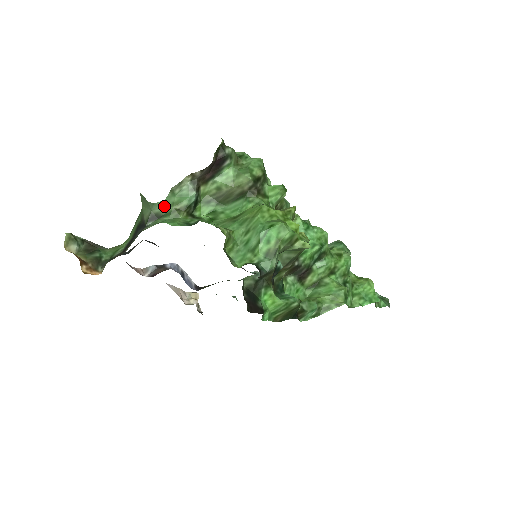
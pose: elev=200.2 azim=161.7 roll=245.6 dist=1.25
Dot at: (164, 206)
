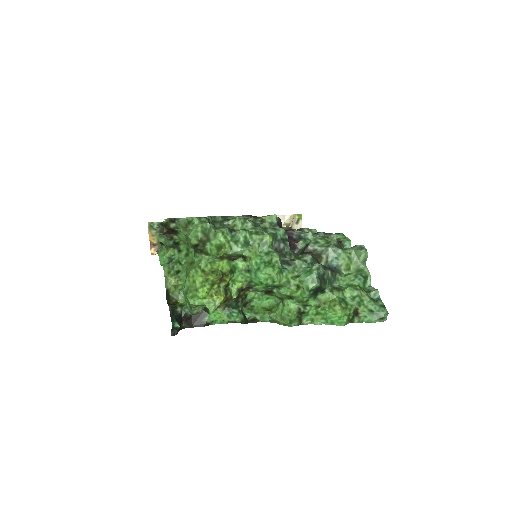
Dot at: occluded
